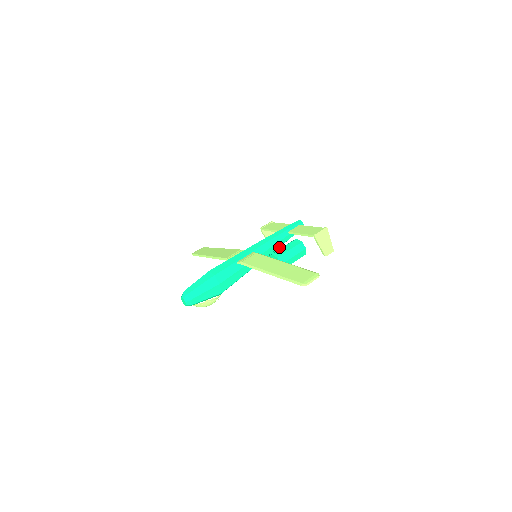
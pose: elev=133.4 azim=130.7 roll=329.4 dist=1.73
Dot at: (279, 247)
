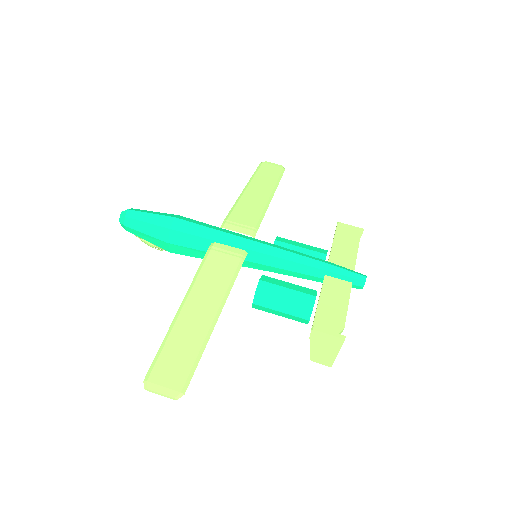
Dot at: occluded
